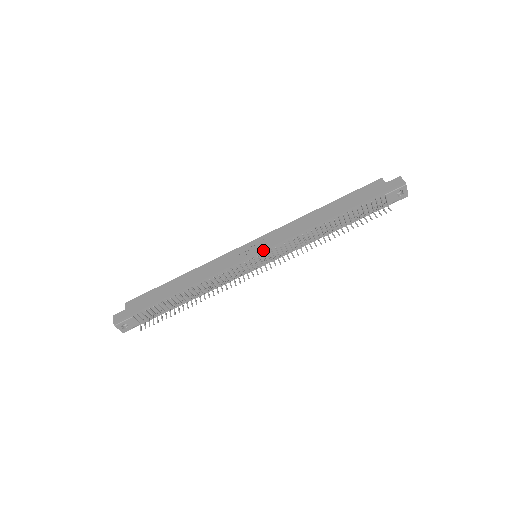
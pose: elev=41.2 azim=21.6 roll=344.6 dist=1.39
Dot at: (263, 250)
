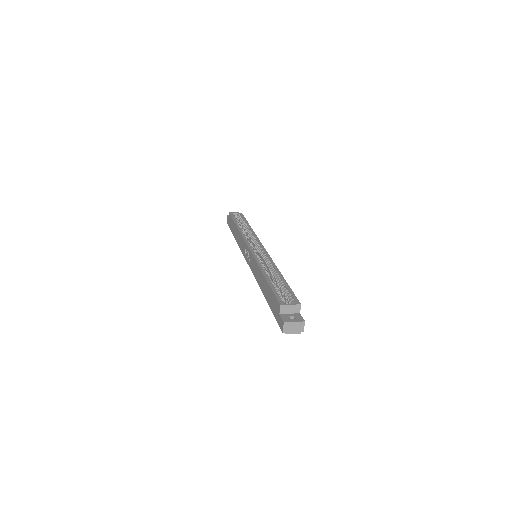
Dot at: occluded
